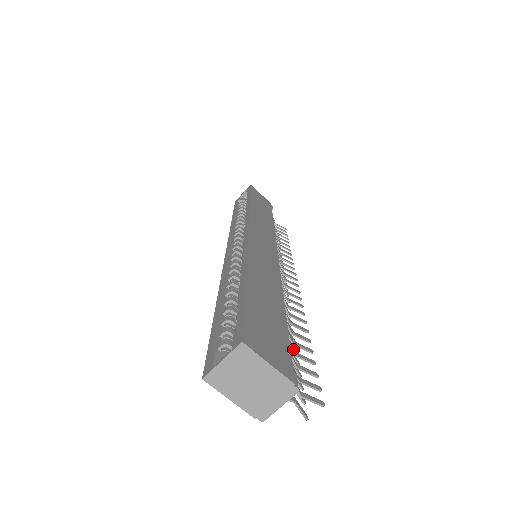
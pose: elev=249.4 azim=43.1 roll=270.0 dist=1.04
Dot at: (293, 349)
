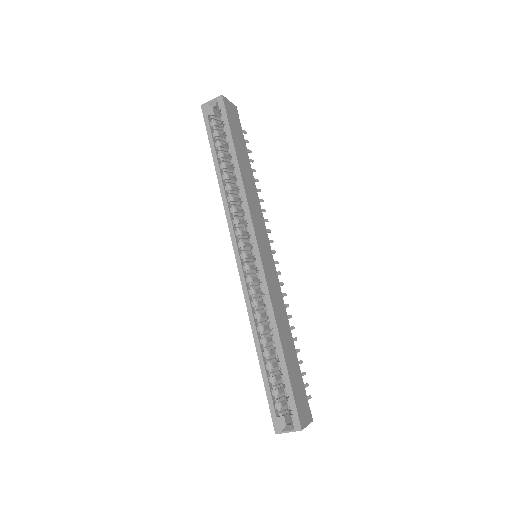
Dot at: occluded
